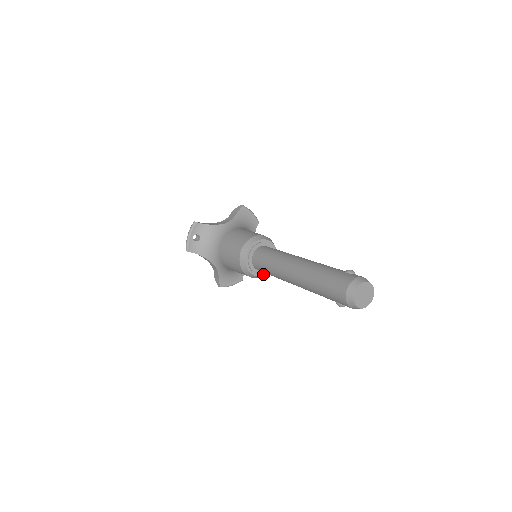
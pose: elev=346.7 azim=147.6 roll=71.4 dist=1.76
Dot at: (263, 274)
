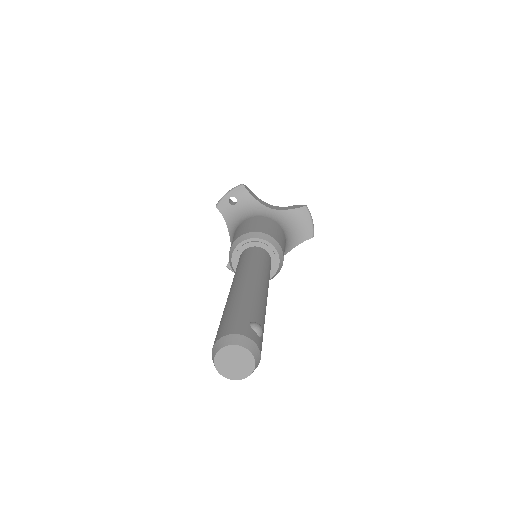
Dot at: occluded
